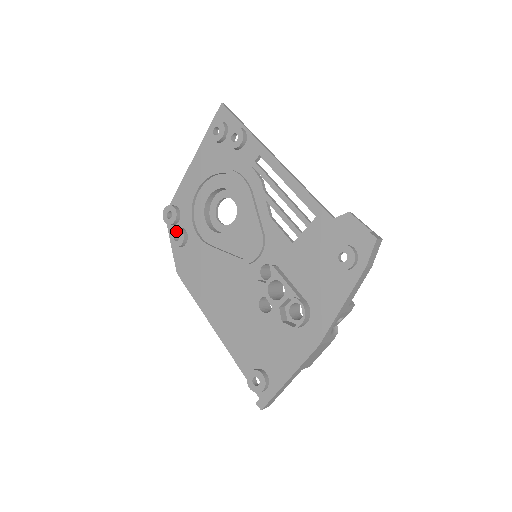
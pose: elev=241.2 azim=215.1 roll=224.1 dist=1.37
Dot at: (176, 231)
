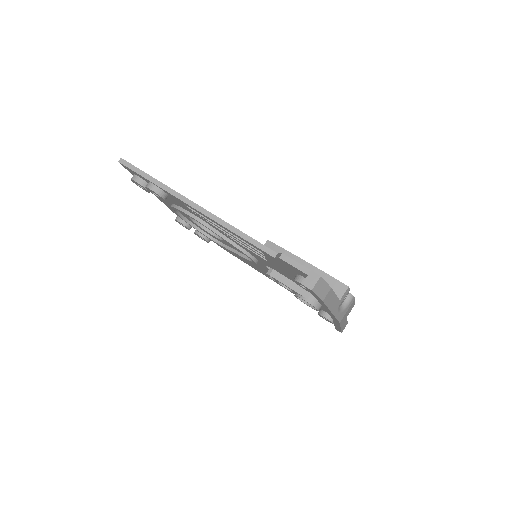
Dot at: (197, 235)
